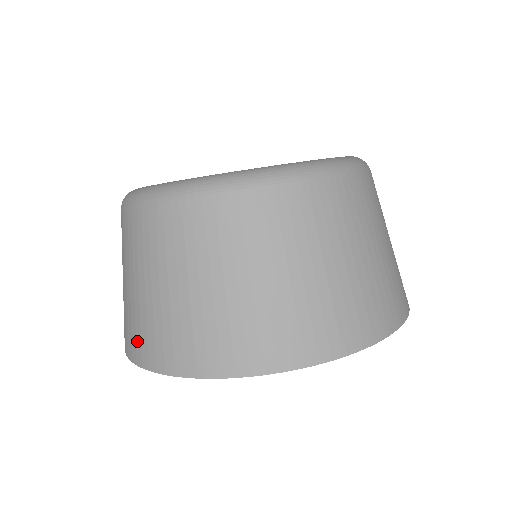
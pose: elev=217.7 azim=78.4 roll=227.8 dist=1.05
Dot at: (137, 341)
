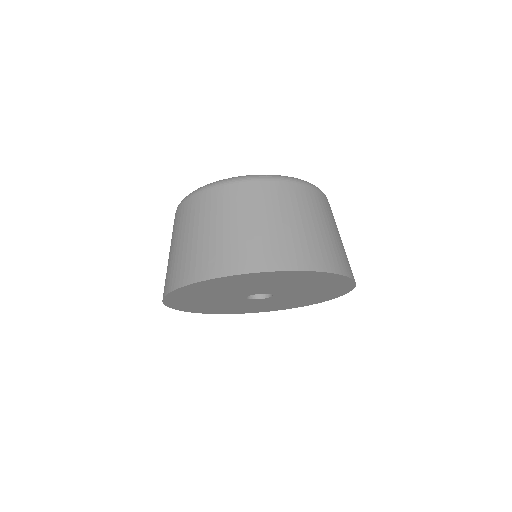
Dot at: (241, 258)
